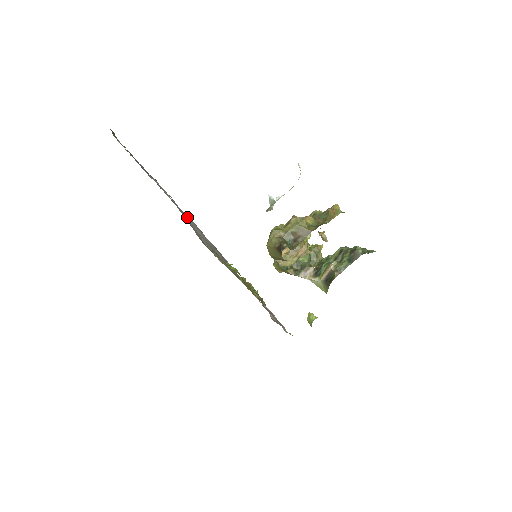
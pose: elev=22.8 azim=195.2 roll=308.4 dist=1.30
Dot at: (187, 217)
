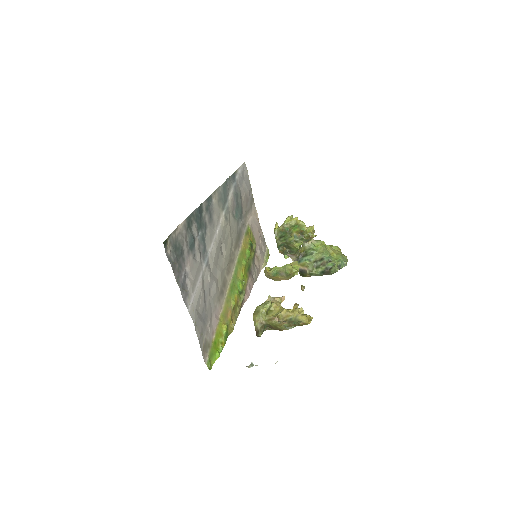
Dot at: (208, 274)
